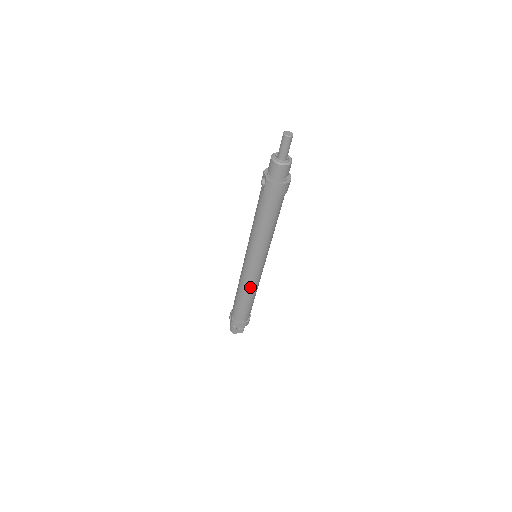
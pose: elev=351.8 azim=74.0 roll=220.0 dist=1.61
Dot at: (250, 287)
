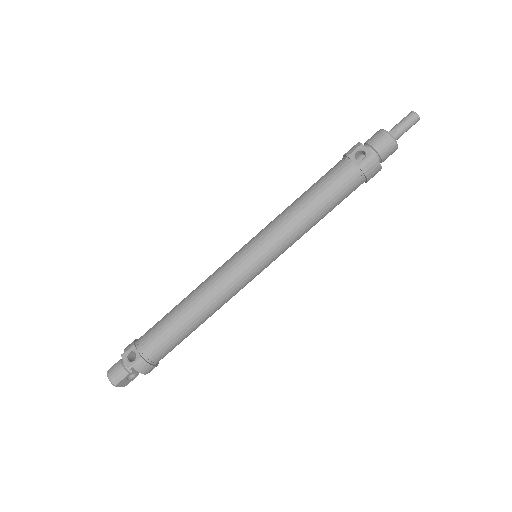
Dot at: (222, 302)
